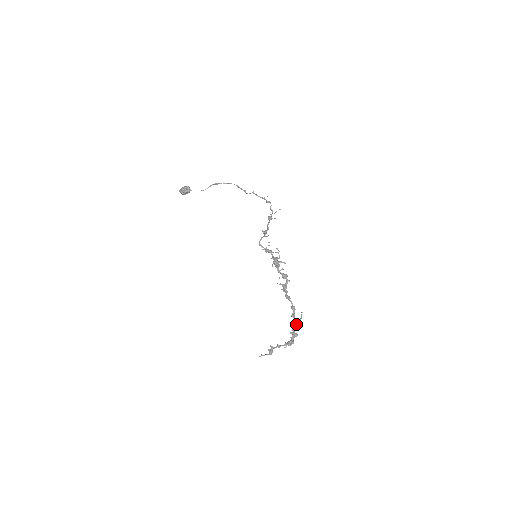
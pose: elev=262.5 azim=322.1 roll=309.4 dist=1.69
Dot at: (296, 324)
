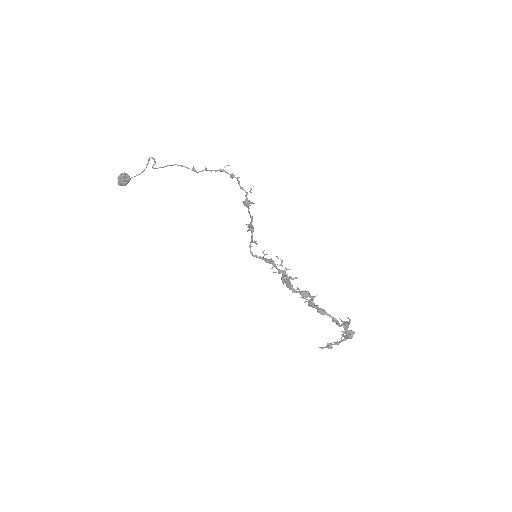
Dot at: (346, 326)
